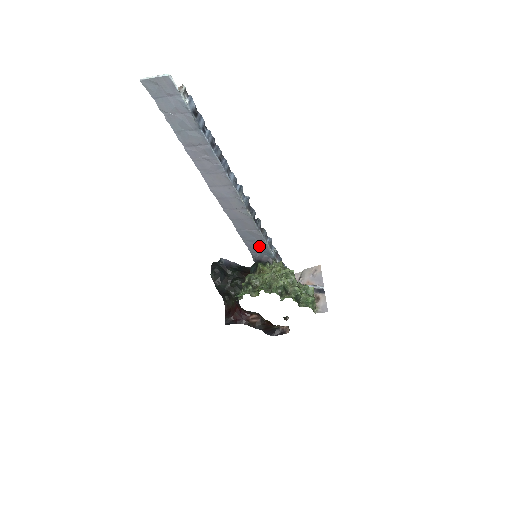
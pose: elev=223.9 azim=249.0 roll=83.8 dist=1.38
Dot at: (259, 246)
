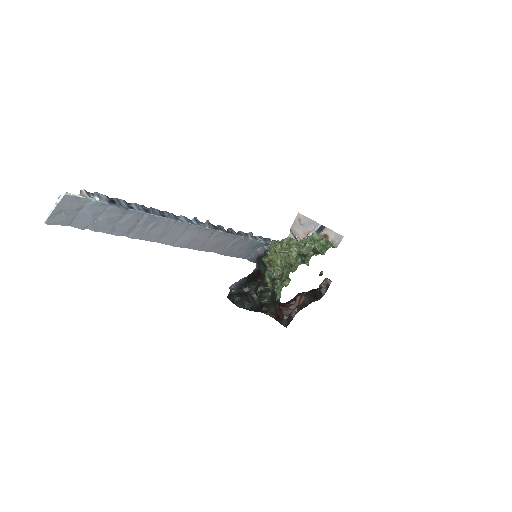
Dot at: (248, 247)
